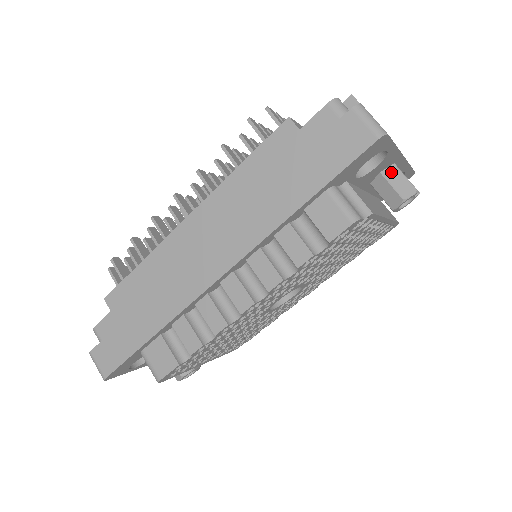
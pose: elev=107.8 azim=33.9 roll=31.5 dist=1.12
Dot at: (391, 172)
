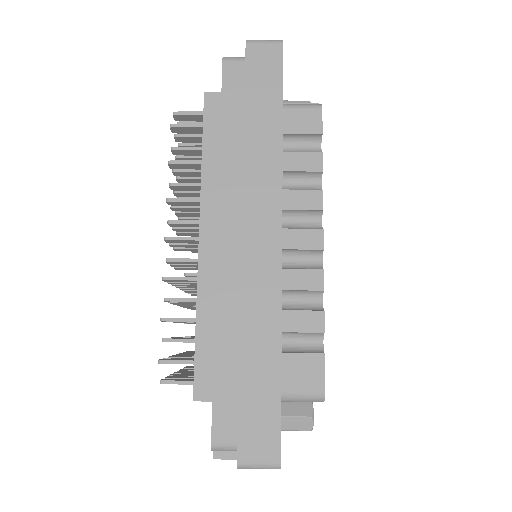
Dot at: occluded
